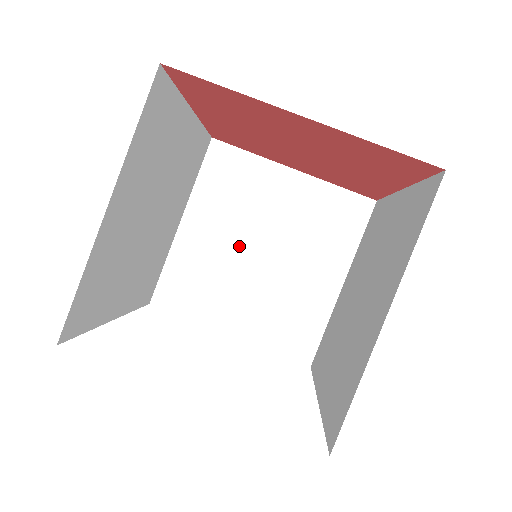
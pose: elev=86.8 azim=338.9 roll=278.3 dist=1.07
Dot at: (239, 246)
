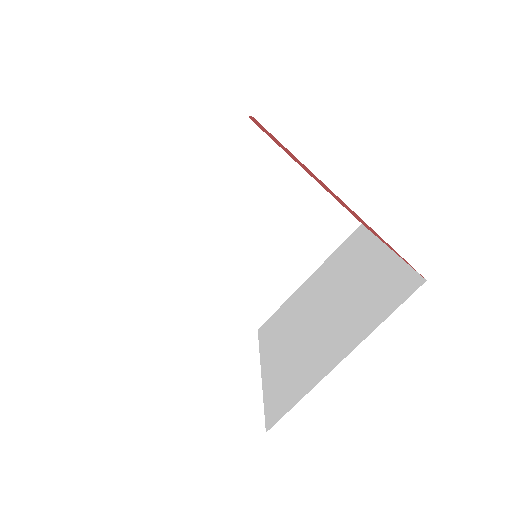
Dot at: (237, 219)
